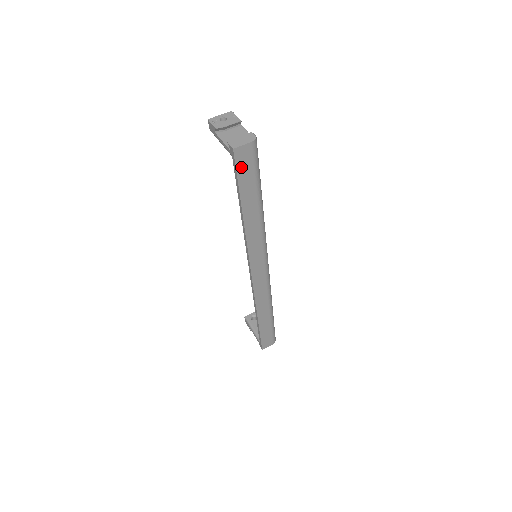
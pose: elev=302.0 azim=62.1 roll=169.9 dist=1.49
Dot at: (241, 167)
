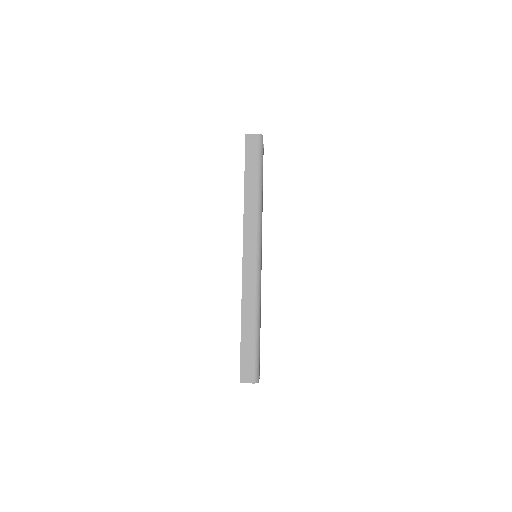
Dot at: (249, 148)
